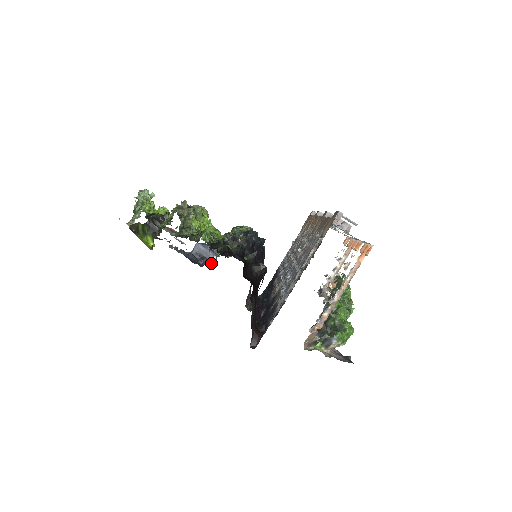
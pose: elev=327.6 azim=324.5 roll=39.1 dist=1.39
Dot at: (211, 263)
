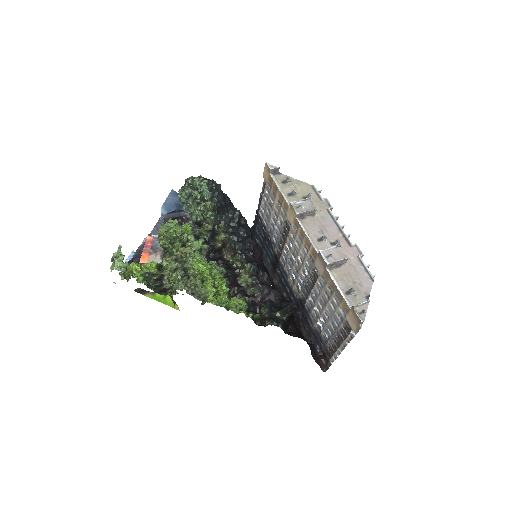
Dot at: occluded
